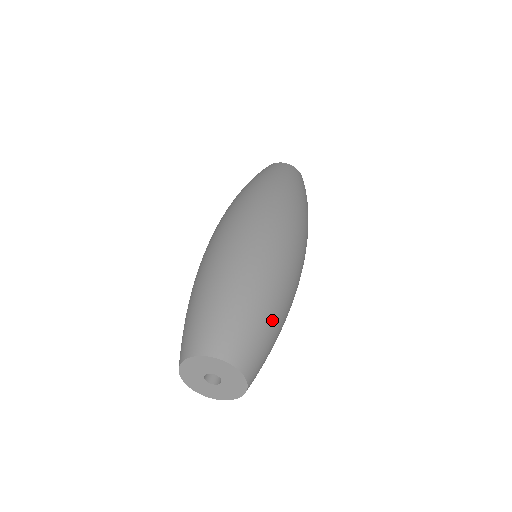
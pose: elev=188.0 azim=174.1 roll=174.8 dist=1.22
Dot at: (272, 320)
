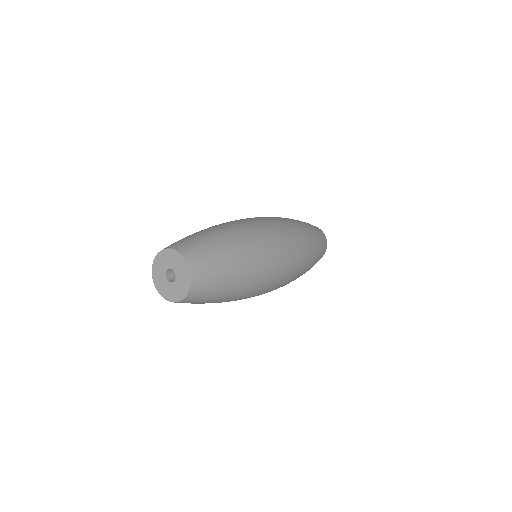
Dot at: (231, 256)
